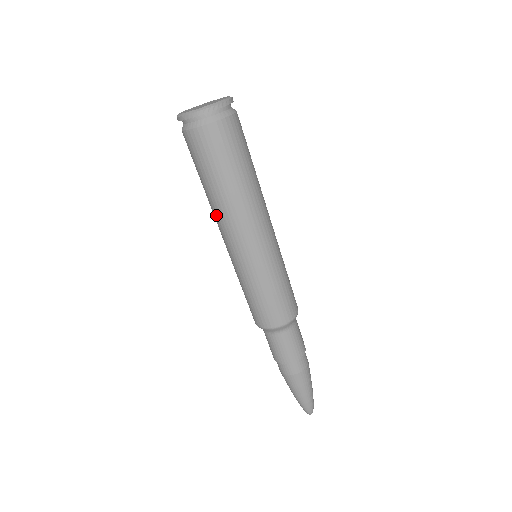
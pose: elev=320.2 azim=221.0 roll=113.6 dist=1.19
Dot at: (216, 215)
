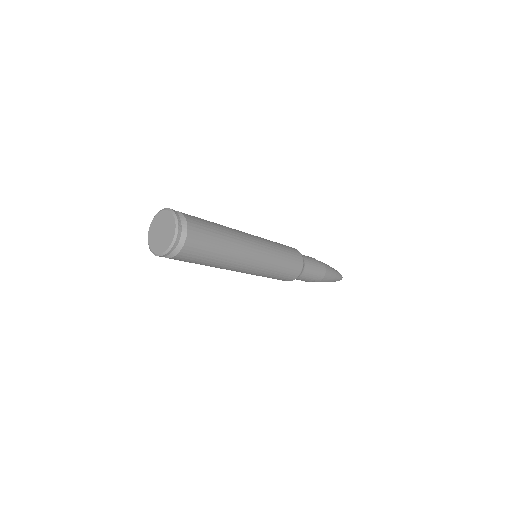
Dot at: (226, 268)
